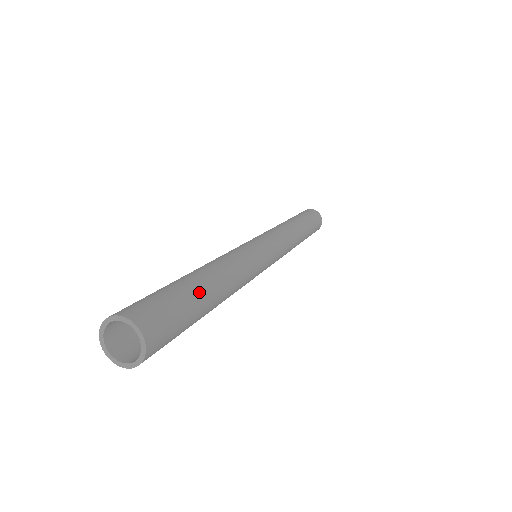
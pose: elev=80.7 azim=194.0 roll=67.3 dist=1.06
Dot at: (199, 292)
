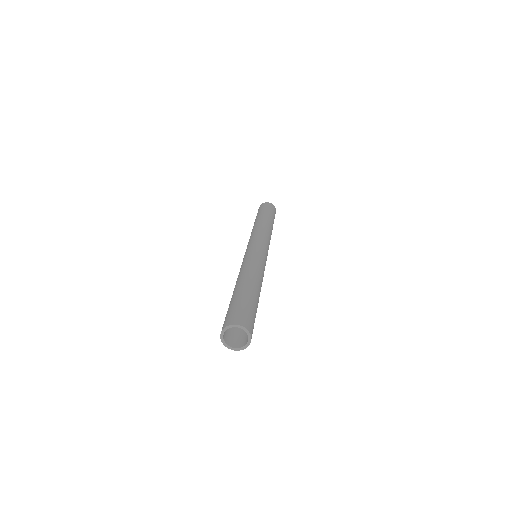
Dot at: (253, 296)
